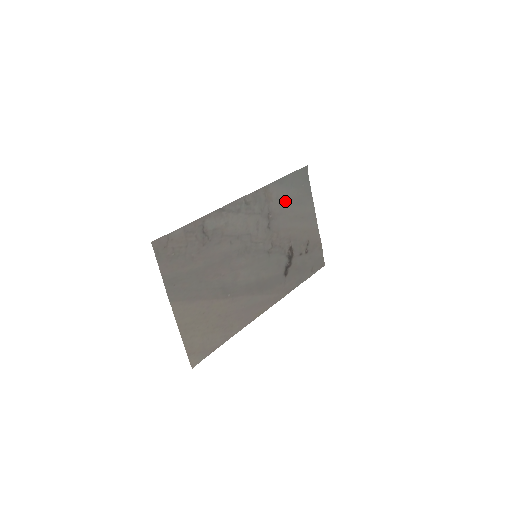
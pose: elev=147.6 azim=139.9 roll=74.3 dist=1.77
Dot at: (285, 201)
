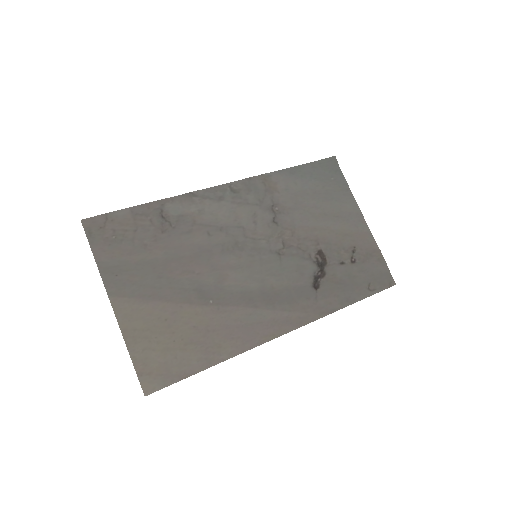
Dot at: (302, 194)
